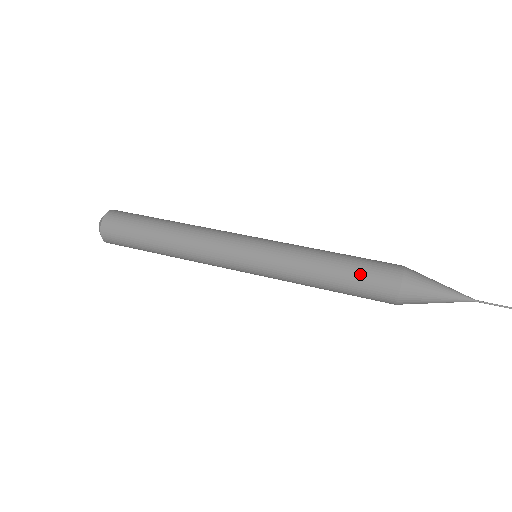
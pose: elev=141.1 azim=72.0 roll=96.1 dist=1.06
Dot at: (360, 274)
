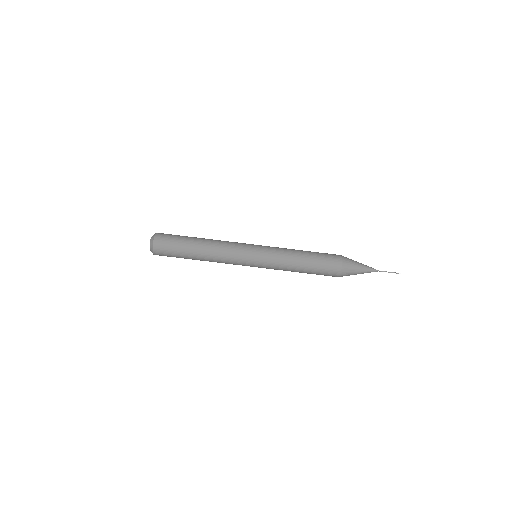
Dot at: (317, 274)
